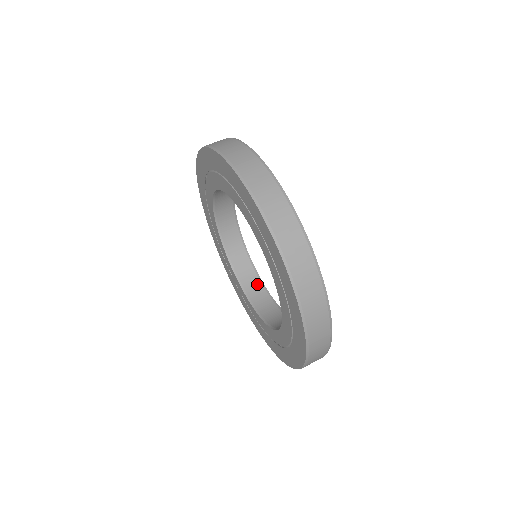
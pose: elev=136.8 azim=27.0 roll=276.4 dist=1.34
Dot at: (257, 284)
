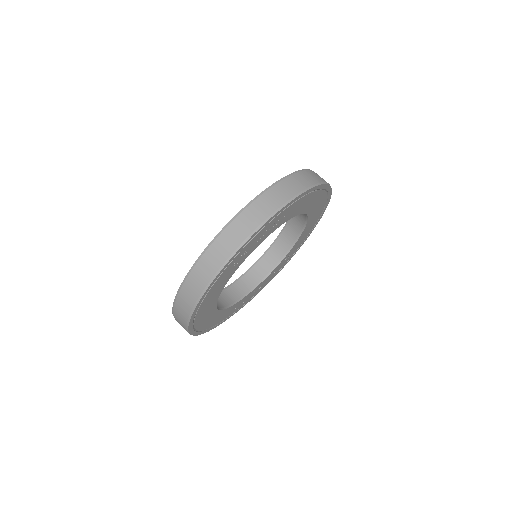
Dot at: (219, 305)
